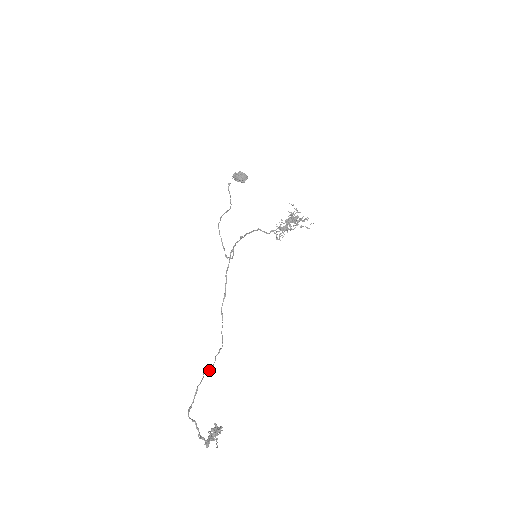
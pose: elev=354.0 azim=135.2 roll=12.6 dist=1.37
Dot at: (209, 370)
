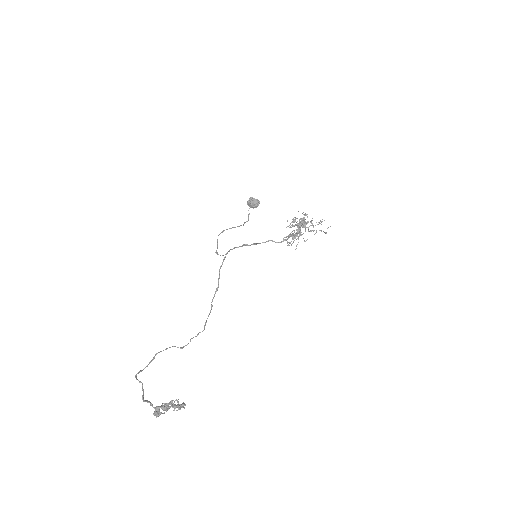
Dot at: (180, 347)
